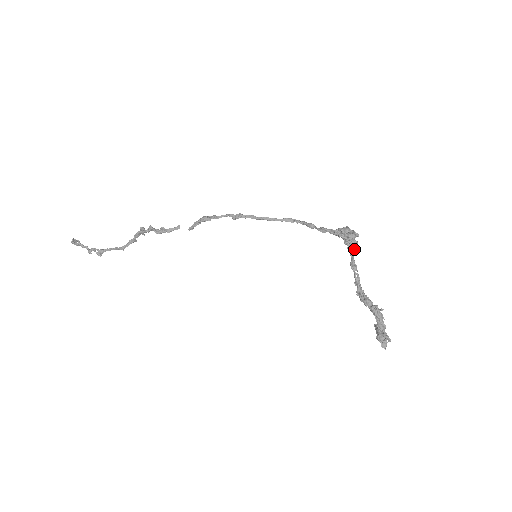
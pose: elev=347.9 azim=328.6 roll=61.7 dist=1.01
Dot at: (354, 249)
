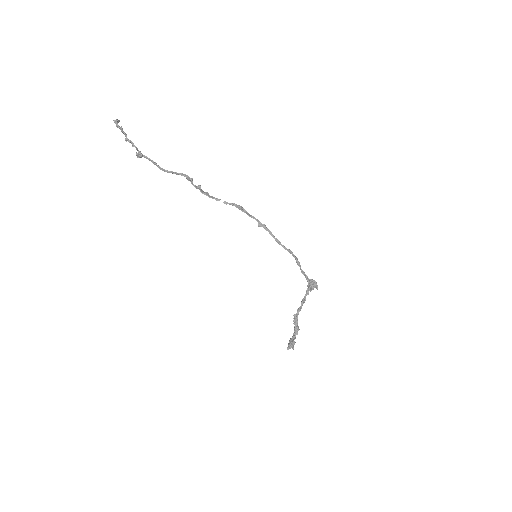
Dot at: (309, 290)
